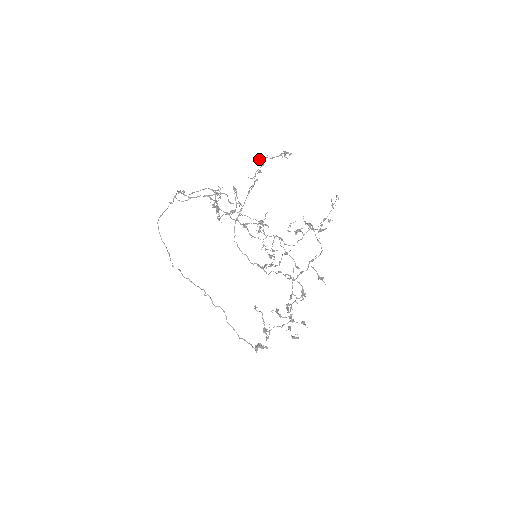
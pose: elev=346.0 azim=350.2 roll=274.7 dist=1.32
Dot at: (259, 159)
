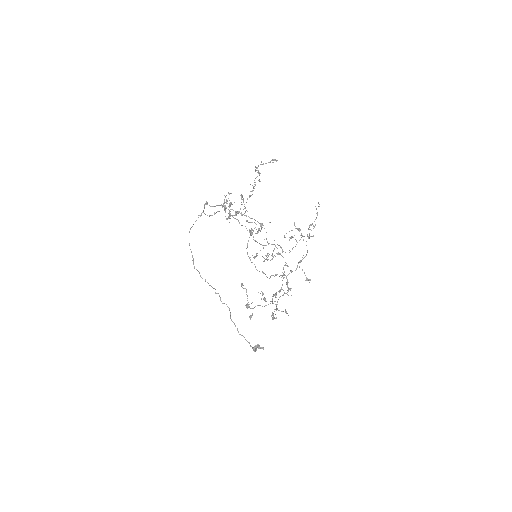
Dot at: (256, 167)
